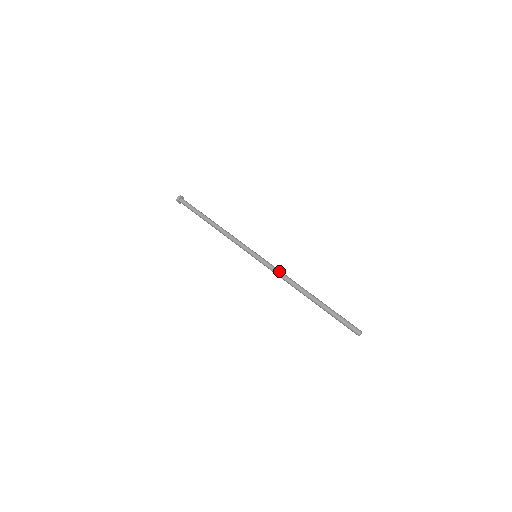
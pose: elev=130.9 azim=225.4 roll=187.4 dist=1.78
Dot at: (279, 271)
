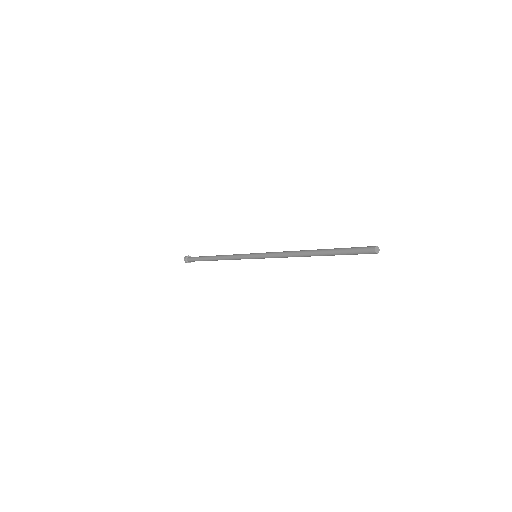
Dot at: occluded
